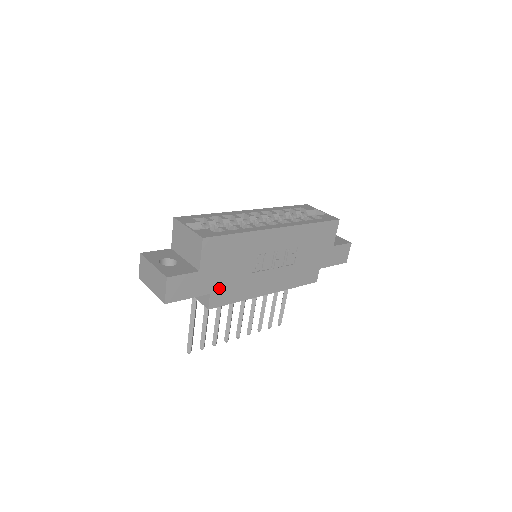
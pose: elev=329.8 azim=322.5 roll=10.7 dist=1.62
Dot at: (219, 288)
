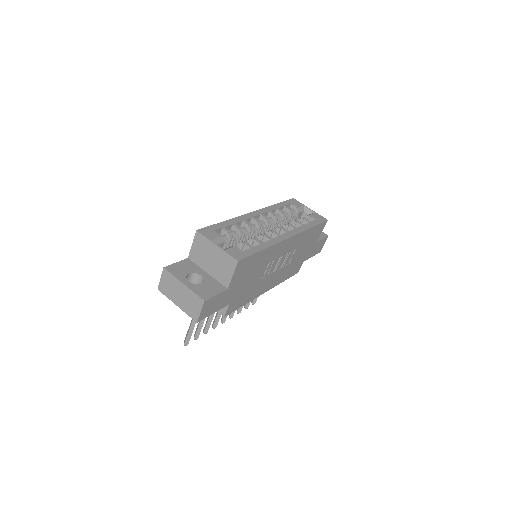
Dot at: (236, 298)
